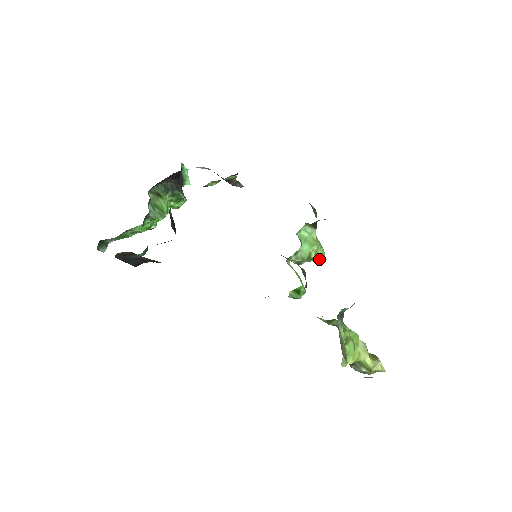
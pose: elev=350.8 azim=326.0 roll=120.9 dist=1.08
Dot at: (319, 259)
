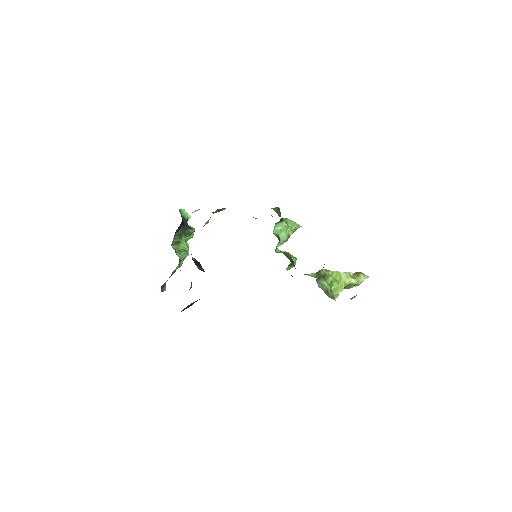
Dot at: (296, 229)
